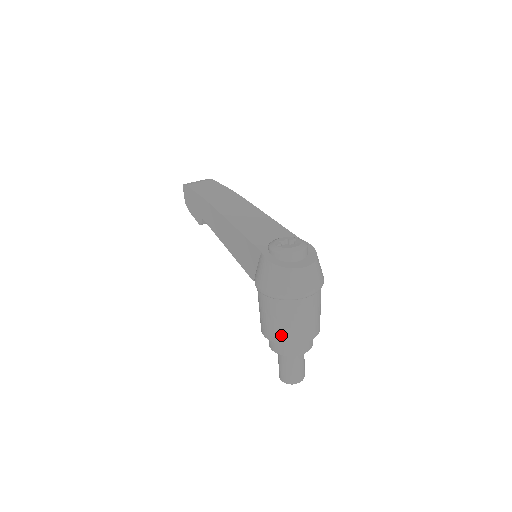
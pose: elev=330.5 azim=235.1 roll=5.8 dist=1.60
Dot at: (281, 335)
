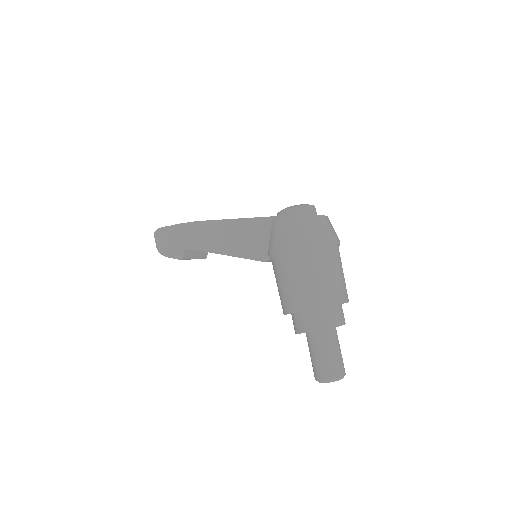
Dot at: (316, 296)
